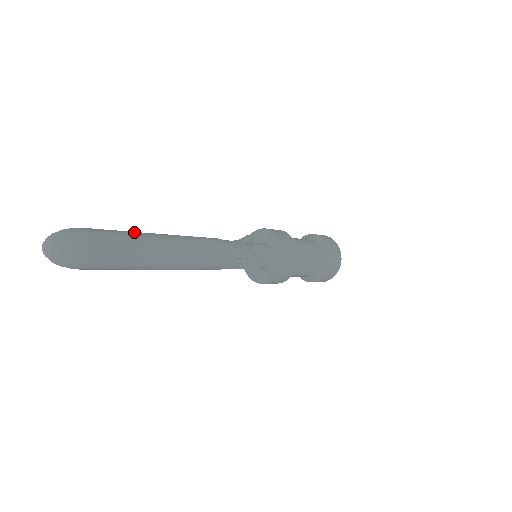
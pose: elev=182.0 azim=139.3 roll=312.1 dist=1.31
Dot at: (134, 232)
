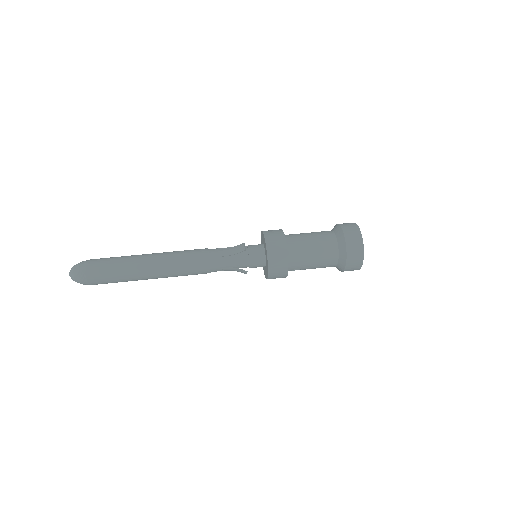
Dot at: (126, 261)
